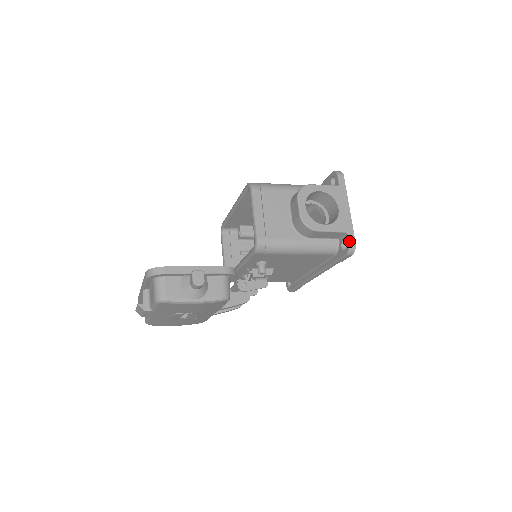
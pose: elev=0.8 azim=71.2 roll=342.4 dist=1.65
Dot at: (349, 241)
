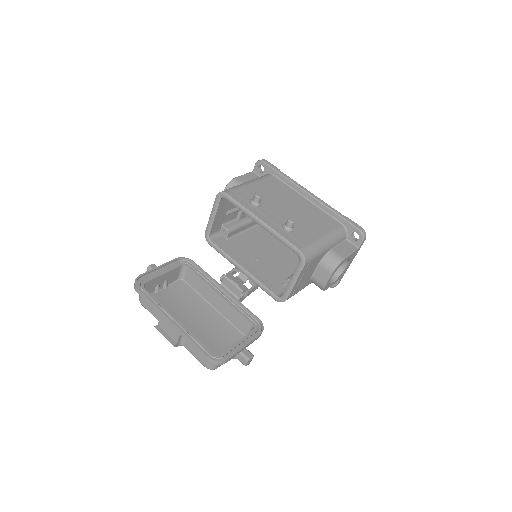
Dot at: (336, 285)
